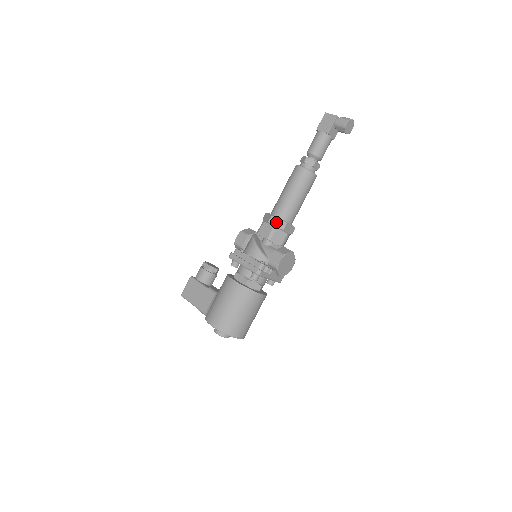
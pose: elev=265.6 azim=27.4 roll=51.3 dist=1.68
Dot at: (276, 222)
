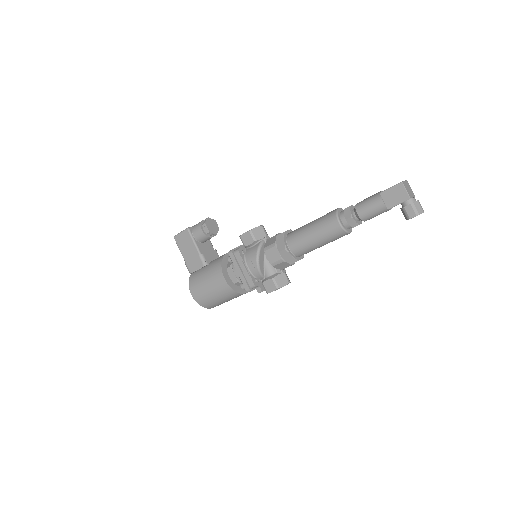
Dot at: (286, 256)
